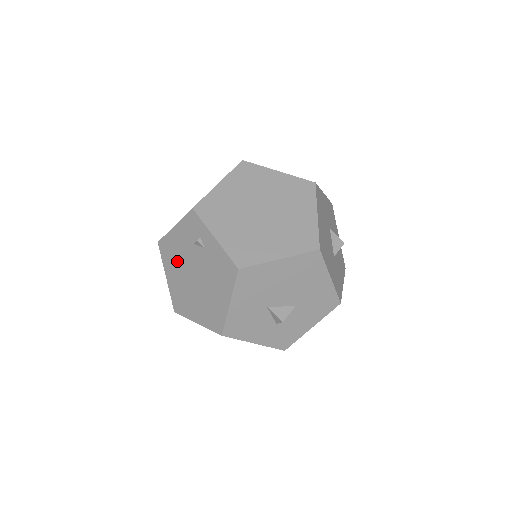
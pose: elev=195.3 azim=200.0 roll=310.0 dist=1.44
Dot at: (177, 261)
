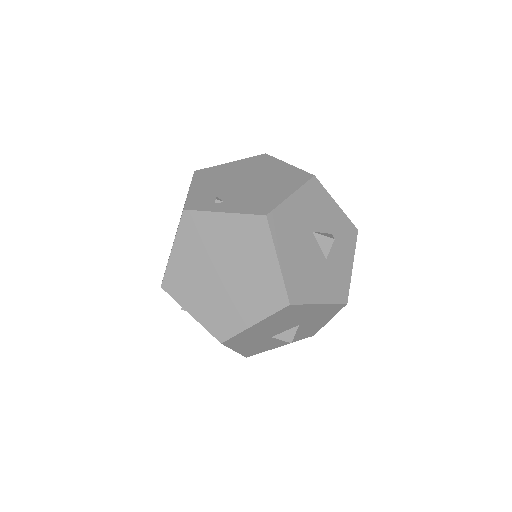
Dot at: occluded
